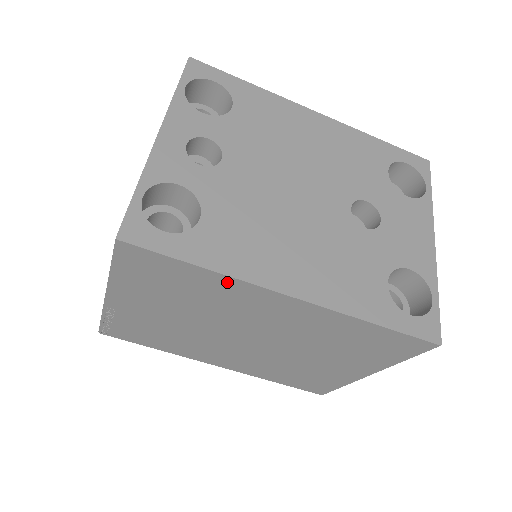
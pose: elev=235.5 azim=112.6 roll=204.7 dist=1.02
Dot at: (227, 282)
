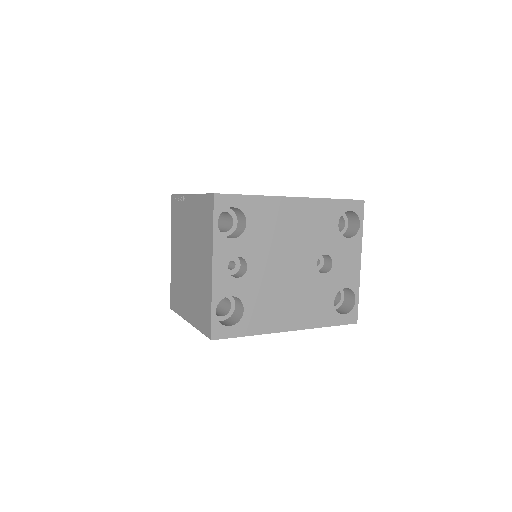
Dot at: occluded
